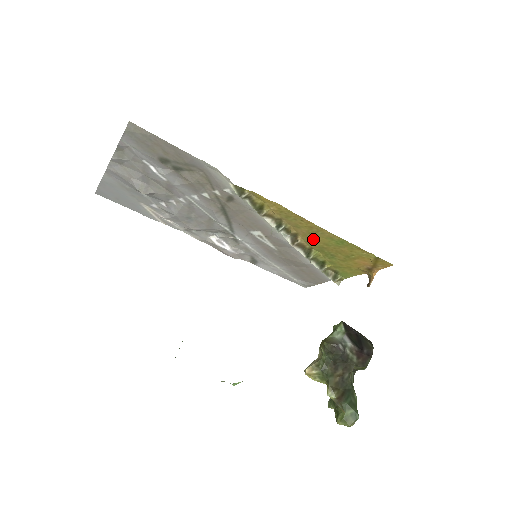
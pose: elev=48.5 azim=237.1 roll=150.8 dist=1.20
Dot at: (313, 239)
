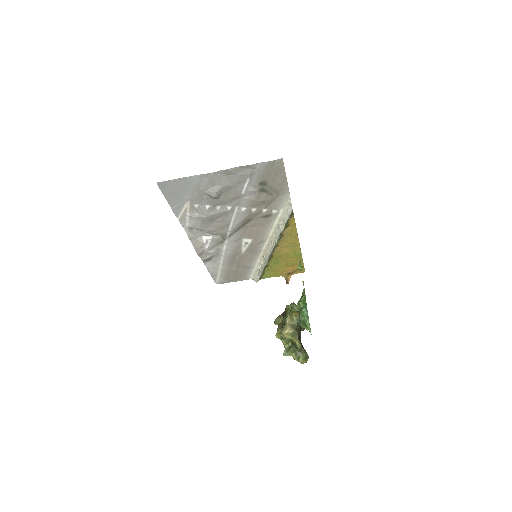
Dot at: (283, 250)
